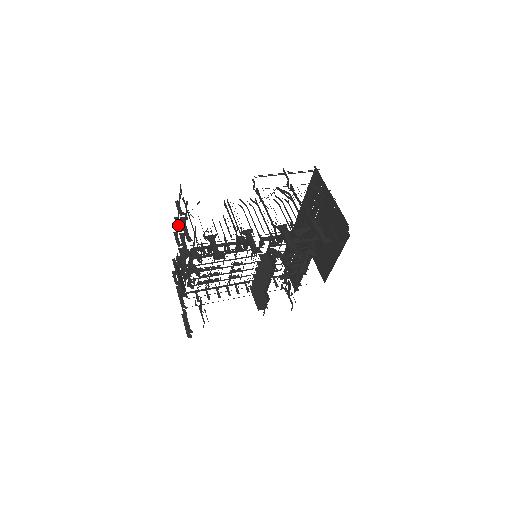
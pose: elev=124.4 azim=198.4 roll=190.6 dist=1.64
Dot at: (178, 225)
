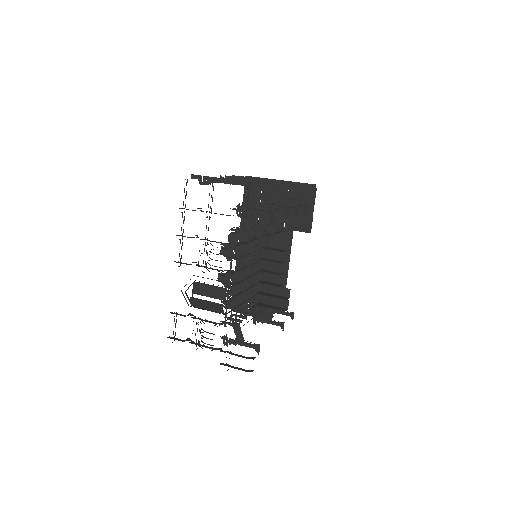
Dot at: (187, 237)
